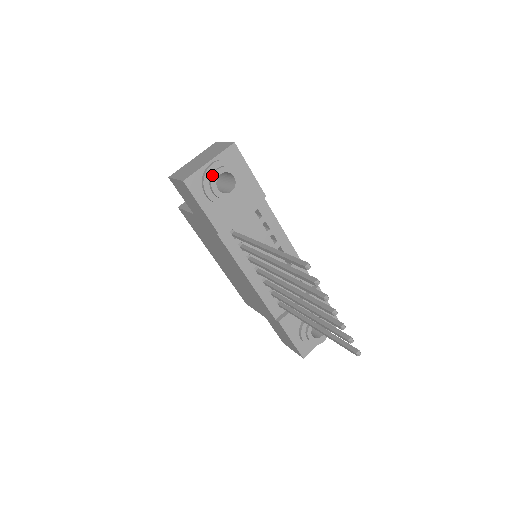
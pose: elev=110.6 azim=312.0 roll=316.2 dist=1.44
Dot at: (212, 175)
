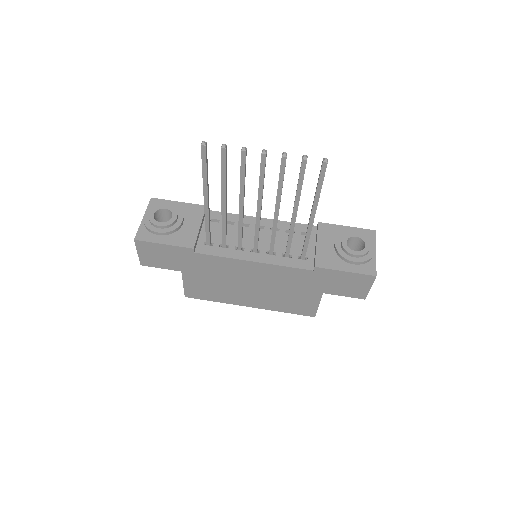
Dot at: (148, 219)
